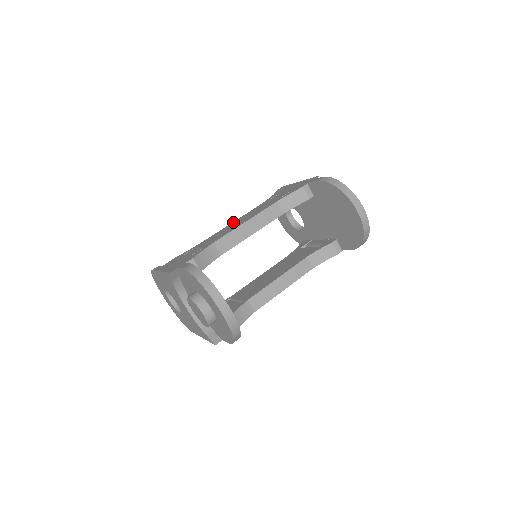
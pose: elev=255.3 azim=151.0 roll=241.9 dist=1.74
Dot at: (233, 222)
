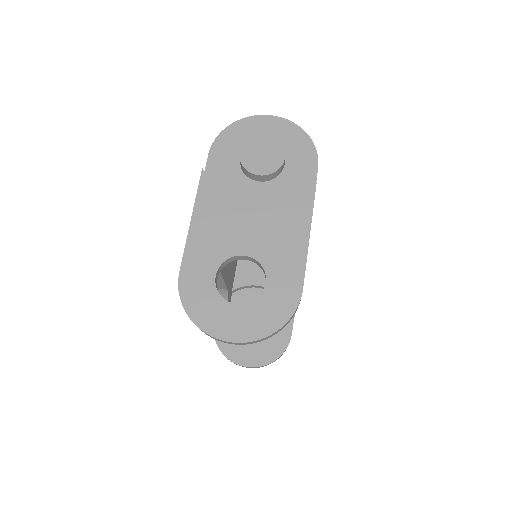
Dot at: occluded
